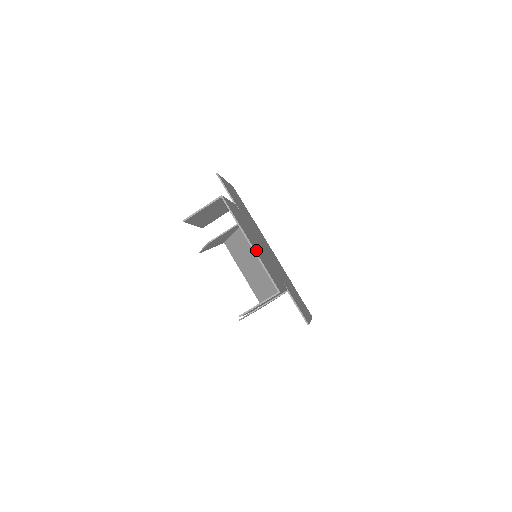
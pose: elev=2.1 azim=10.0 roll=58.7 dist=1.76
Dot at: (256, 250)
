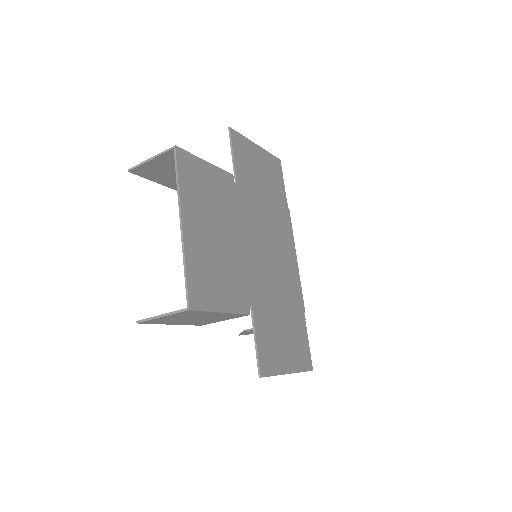
Dot at: (192, 237)
